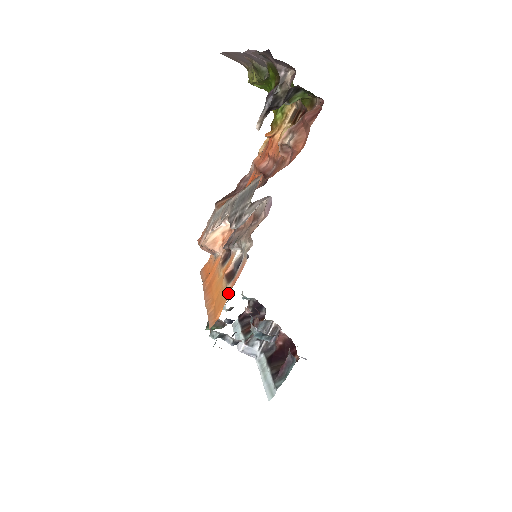
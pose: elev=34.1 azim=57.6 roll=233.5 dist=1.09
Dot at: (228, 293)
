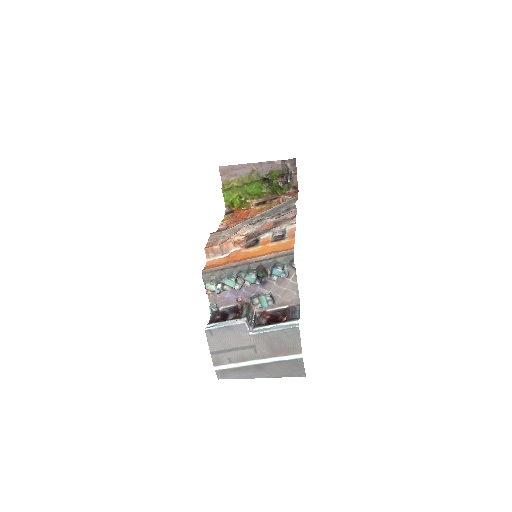
Dot at: (291, 239)
